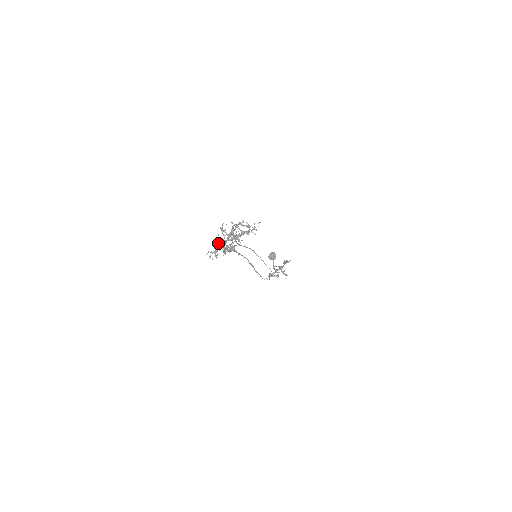
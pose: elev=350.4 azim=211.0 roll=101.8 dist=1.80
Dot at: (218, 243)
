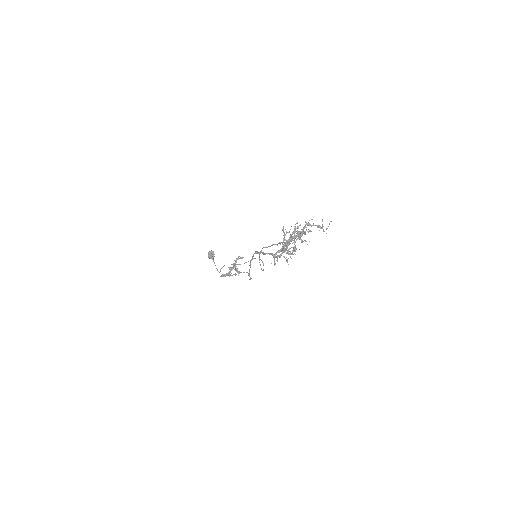
Dot at: occluded
